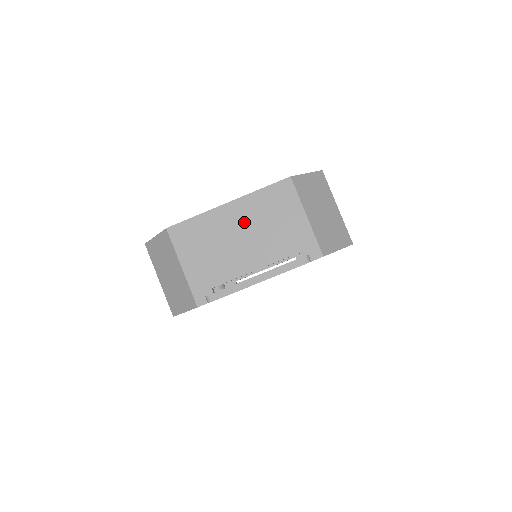
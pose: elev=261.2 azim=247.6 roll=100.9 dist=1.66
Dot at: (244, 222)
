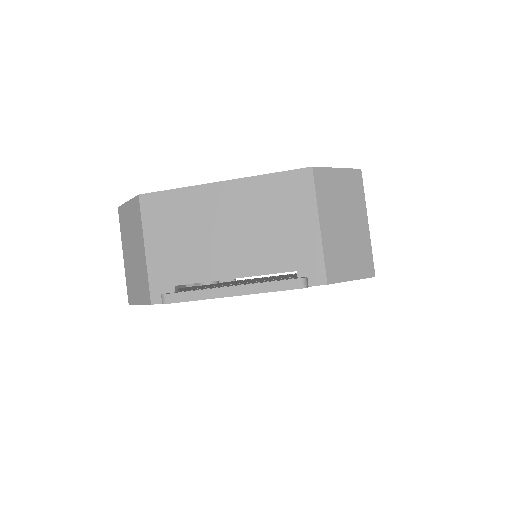
Dot at: (236, 212)
